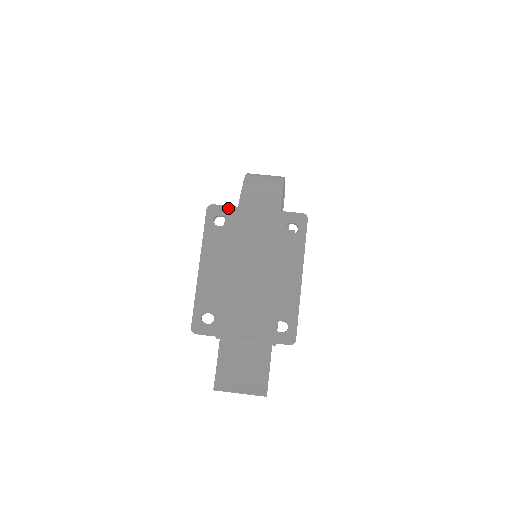
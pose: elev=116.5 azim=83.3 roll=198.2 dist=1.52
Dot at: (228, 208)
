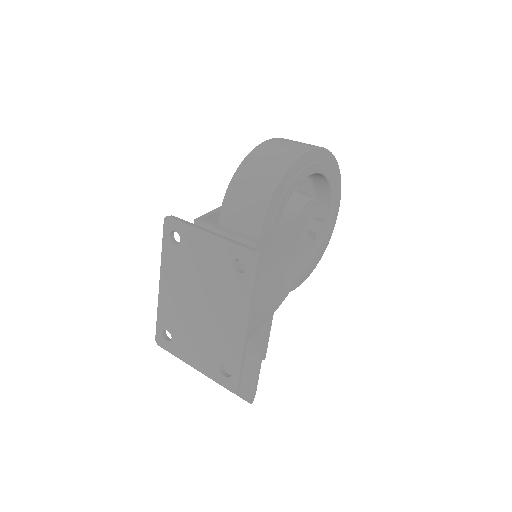
Dot at: (182, 224)
